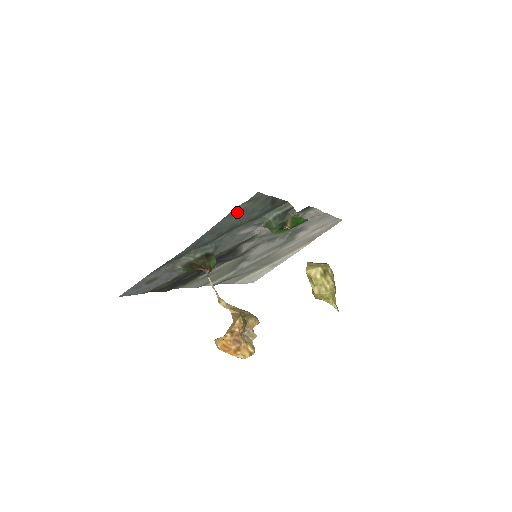
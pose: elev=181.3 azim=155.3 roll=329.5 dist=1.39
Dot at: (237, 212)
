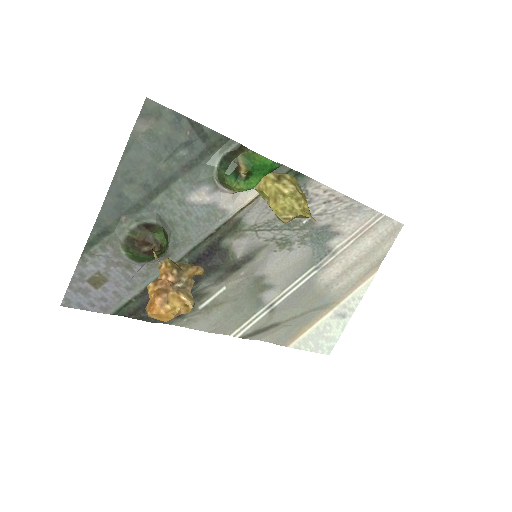
Dot at: (143, 141)
